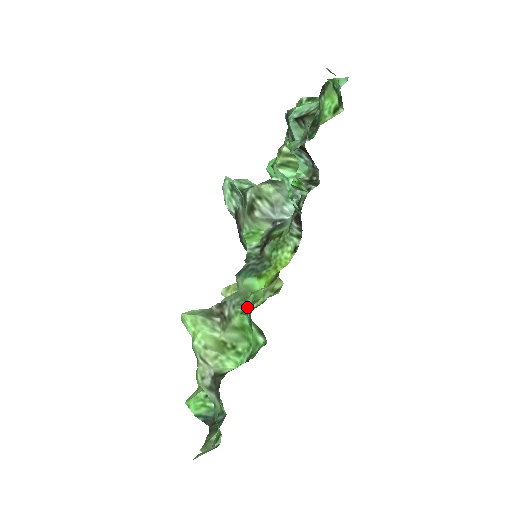
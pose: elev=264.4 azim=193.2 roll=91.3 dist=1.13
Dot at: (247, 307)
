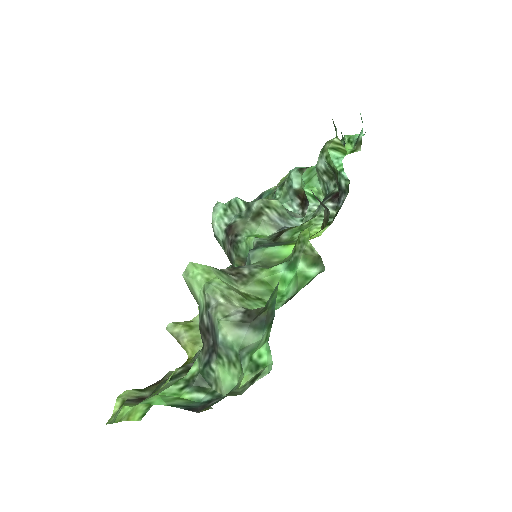
Dot at: occluded
